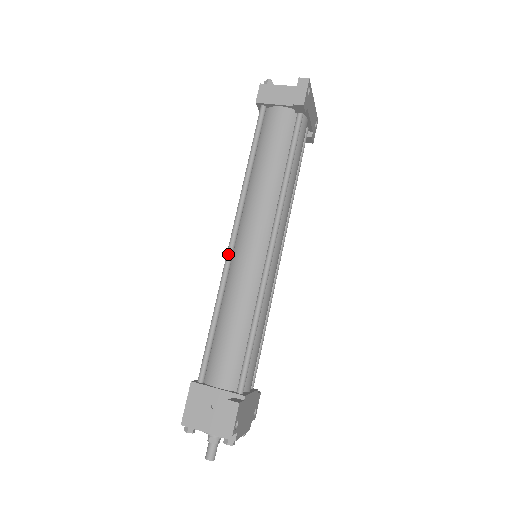
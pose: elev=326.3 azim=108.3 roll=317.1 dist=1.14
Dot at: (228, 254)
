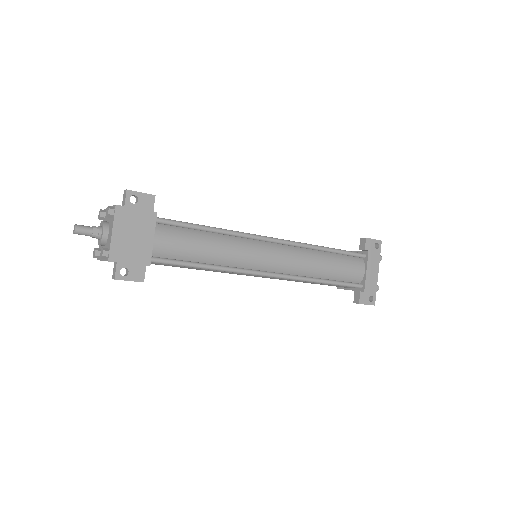
Dot at: occluded
